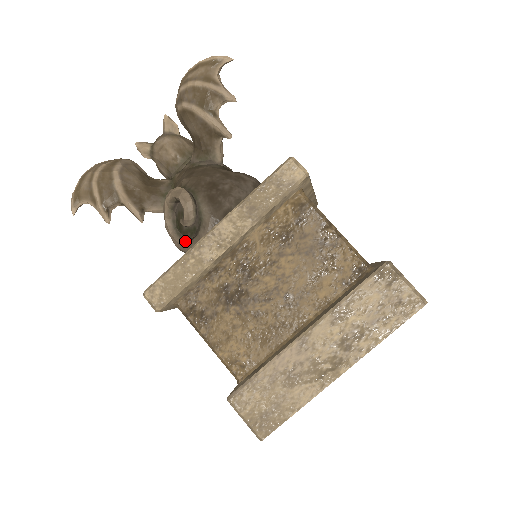
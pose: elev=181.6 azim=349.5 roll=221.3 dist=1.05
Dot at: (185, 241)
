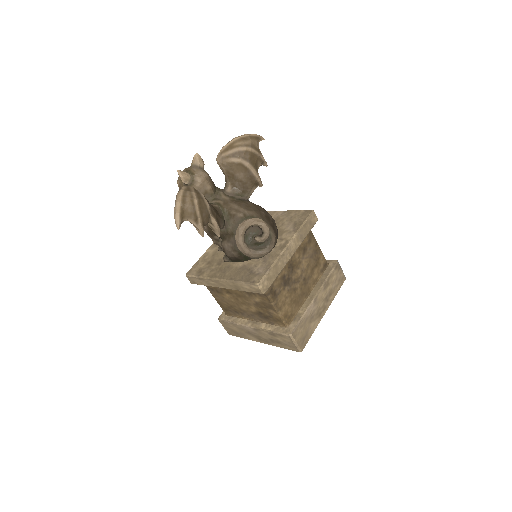
Dot at: (255, 250)
